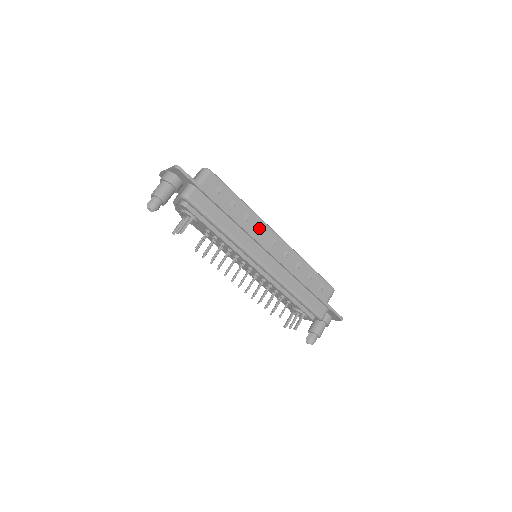
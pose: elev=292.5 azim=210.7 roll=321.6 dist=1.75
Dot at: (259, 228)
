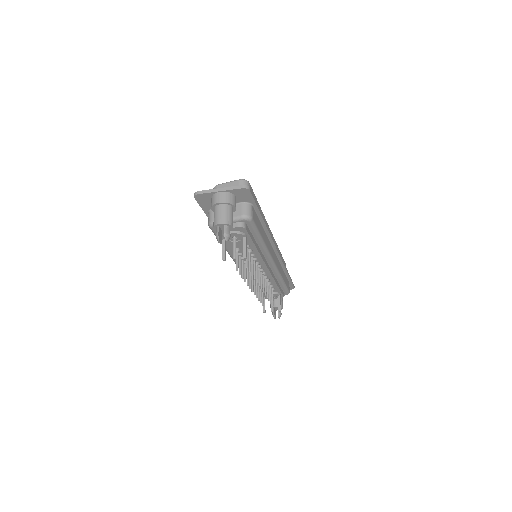
Dot at: occluded
